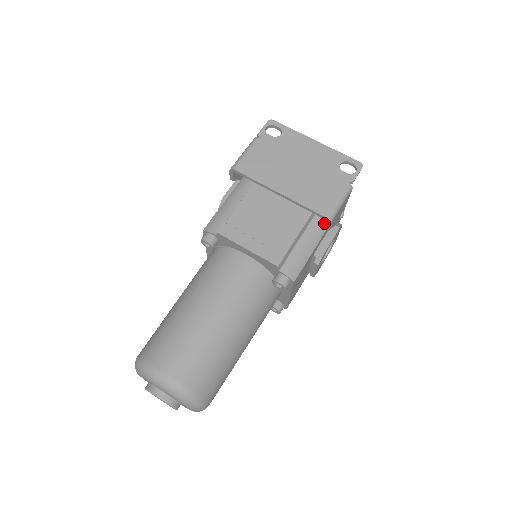
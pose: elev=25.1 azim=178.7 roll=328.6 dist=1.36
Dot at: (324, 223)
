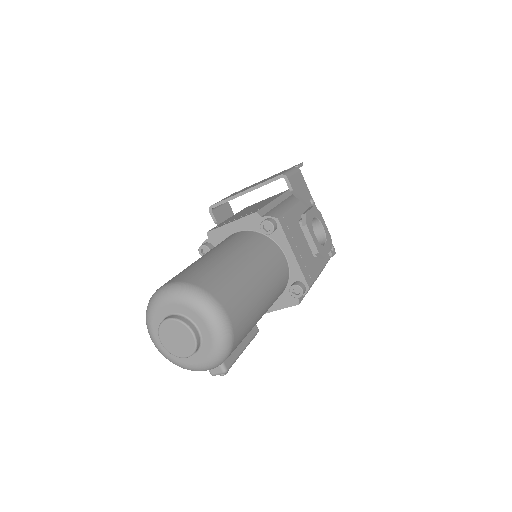
Dot at: (294, 200)
